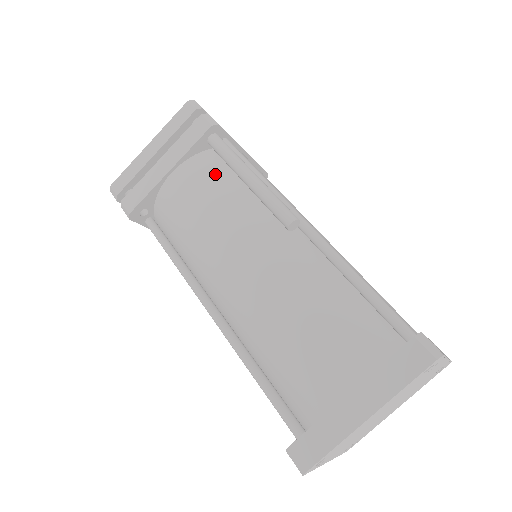
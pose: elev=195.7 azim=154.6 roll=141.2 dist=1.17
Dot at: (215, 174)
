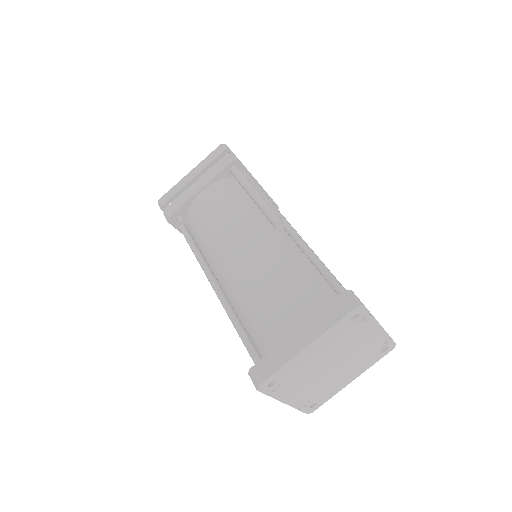
Dot at: (232, 192)
